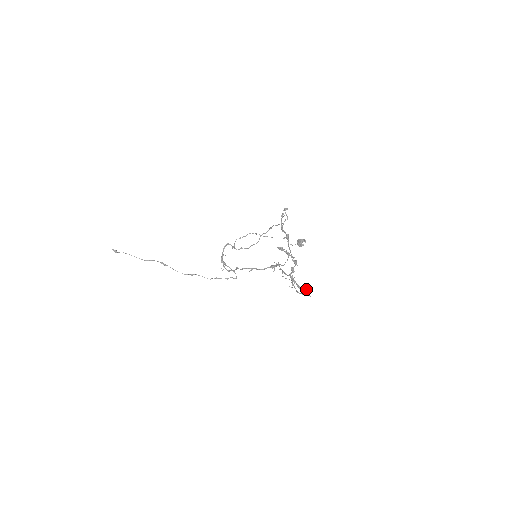
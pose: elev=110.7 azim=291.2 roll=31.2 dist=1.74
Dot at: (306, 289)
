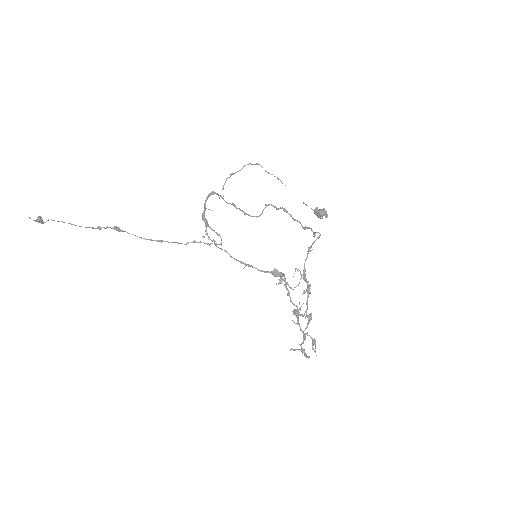
Dot at: (313, 343)
